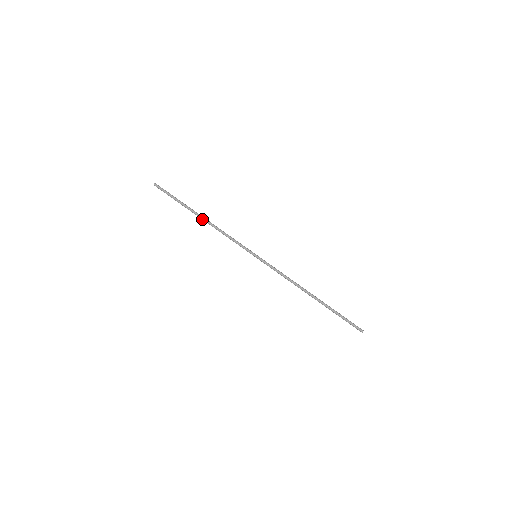
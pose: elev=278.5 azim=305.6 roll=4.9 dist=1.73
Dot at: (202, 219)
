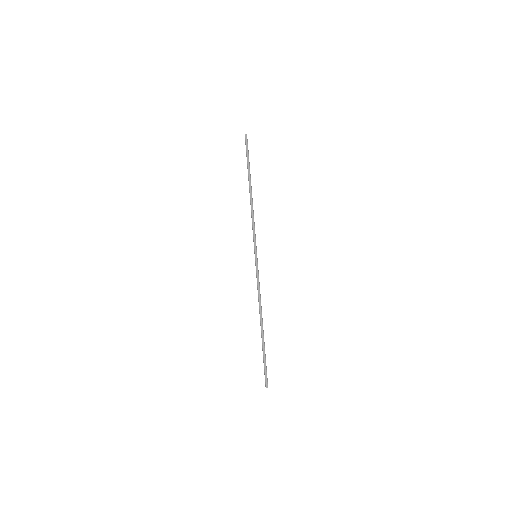
Dot at: (250, 192)
